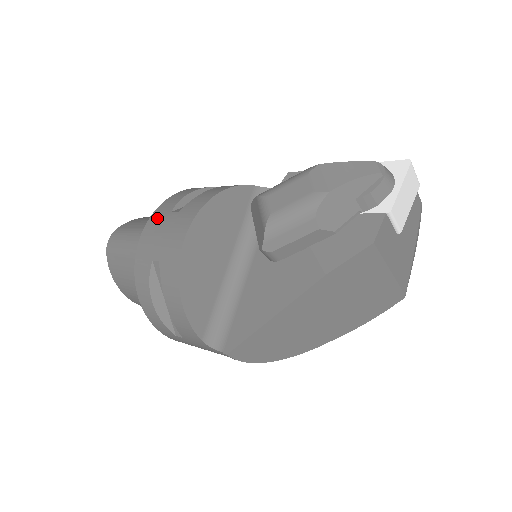
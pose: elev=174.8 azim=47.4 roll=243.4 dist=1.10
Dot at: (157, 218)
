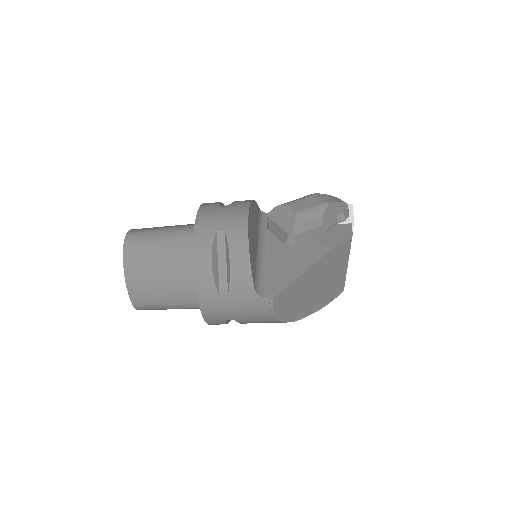
Dot at: (208, 209)
